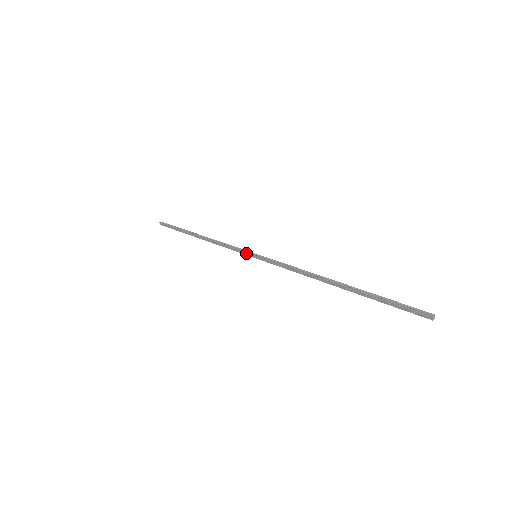
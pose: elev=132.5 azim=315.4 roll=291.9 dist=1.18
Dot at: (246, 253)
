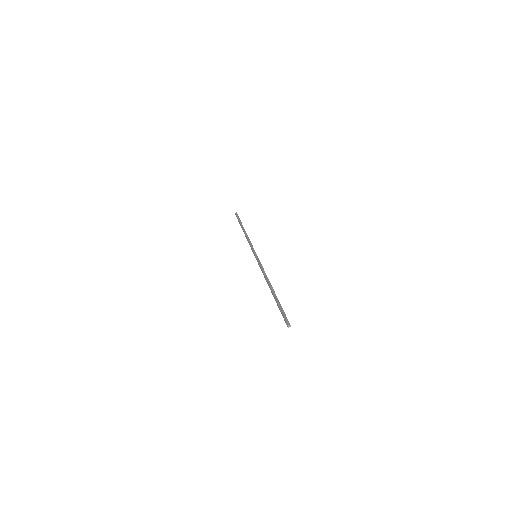
Dot at: (253, 252)
